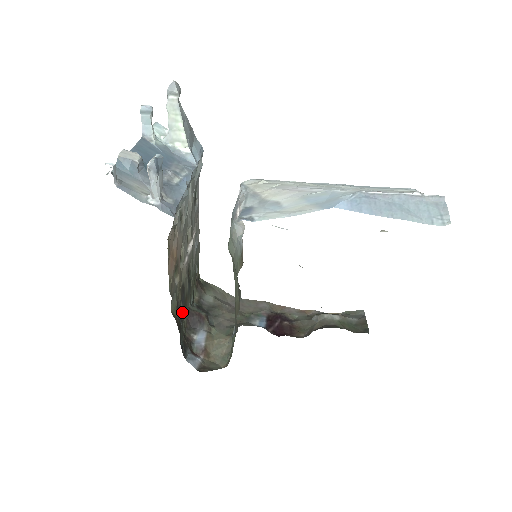
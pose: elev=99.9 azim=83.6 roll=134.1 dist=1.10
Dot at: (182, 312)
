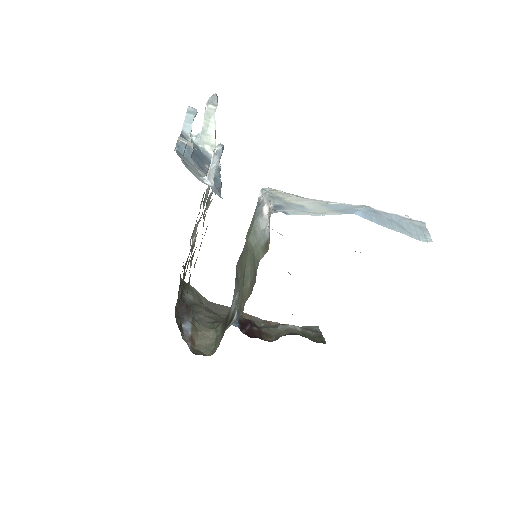
Dot at: (180, 298)
